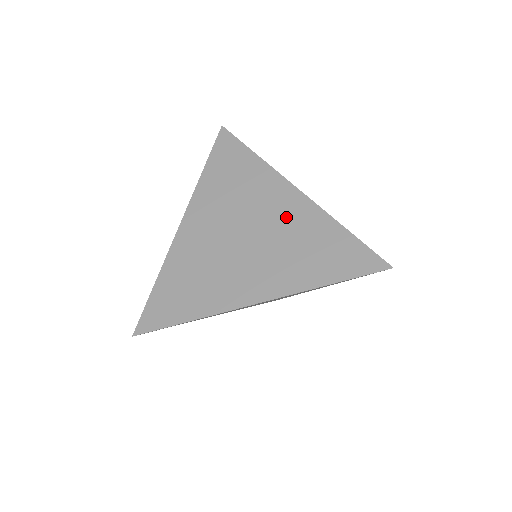
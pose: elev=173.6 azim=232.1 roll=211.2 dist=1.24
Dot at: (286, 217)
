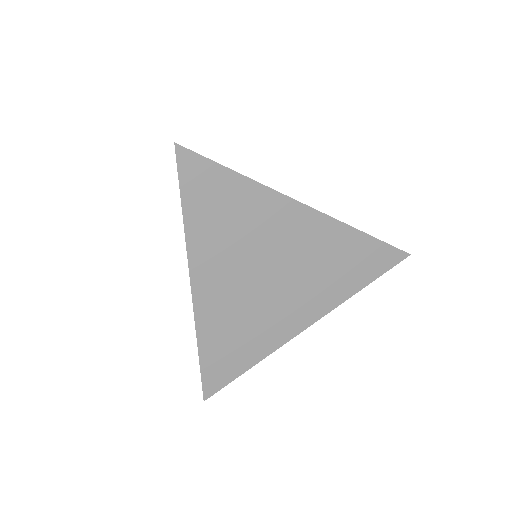
Dot at: (306, 242)
